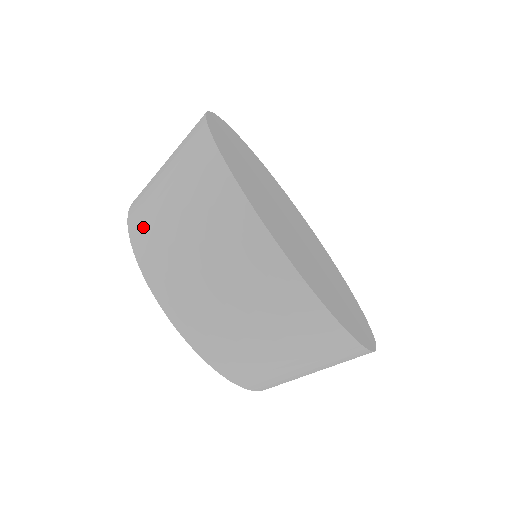
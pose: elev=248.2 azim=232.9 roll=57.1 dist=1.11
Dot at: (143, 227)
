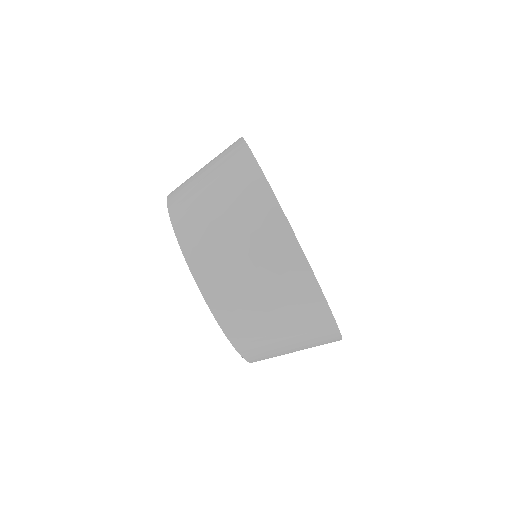
Dot at: (215, 283)
